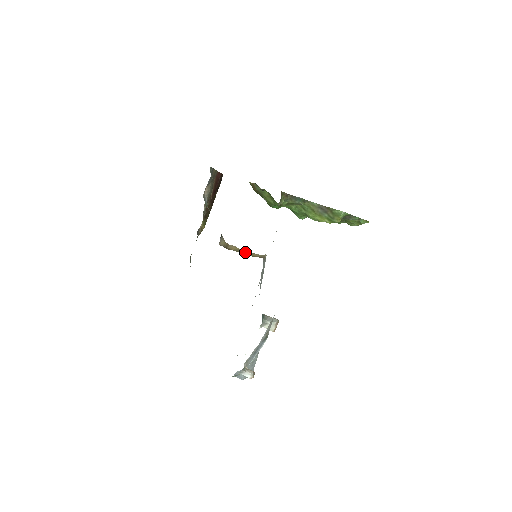
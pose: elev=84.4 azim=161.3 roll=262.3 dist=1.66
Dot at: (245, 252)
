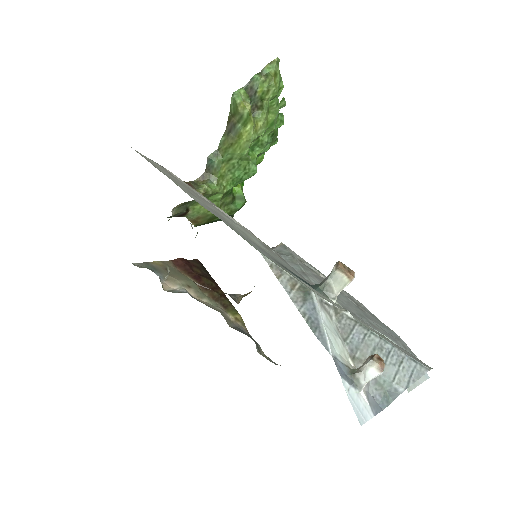
Dot at: occluded
